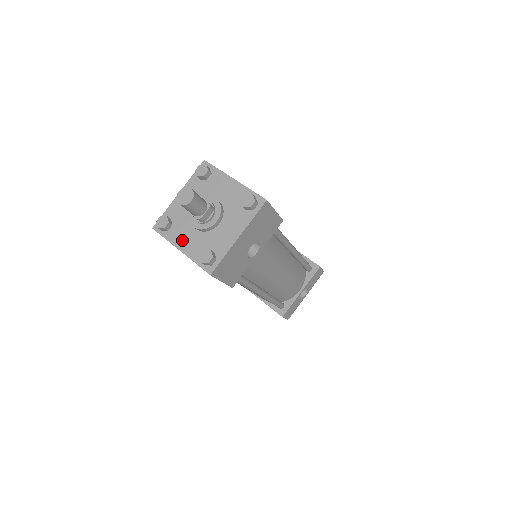
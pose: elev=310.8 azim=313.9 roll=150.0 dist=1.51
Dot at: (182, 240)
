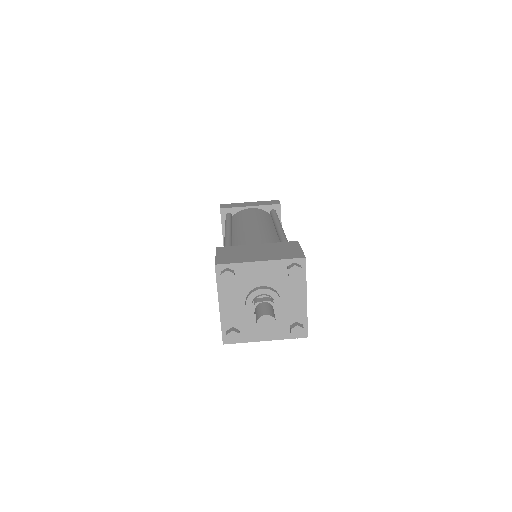
Dot at: (260, 334)
